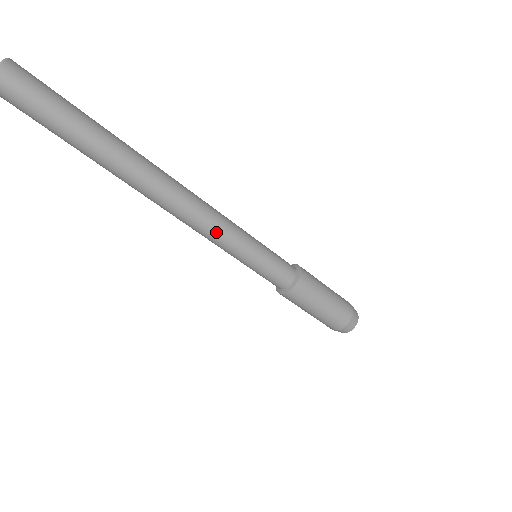
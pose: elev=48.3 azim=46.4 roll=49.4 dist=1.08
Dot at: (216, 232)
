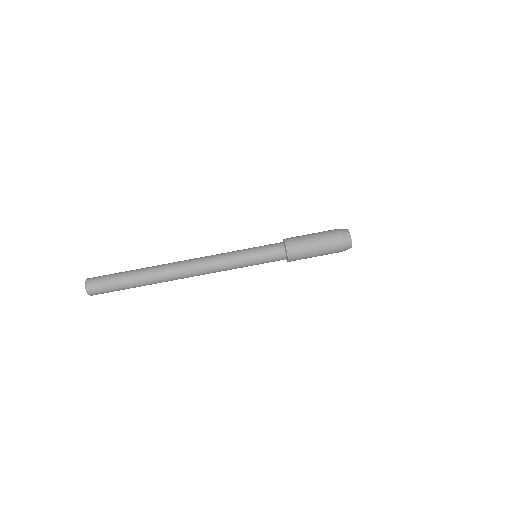
Dot at: (219, 254)
